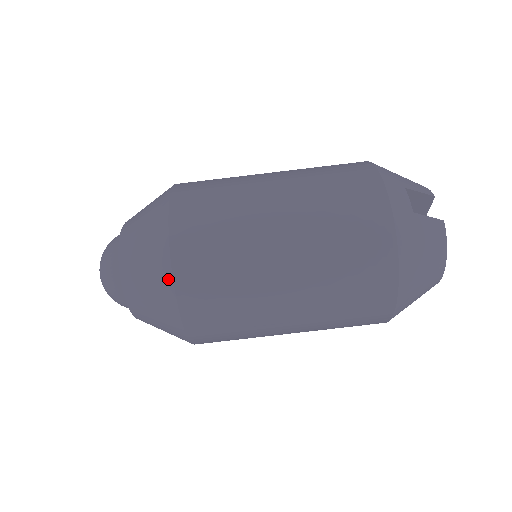
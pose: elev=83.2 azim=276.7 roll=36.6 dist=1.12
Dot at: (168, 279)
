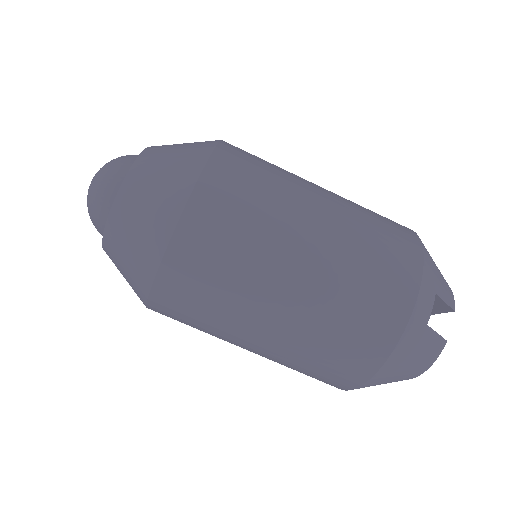
Dot at: (157, 255)
